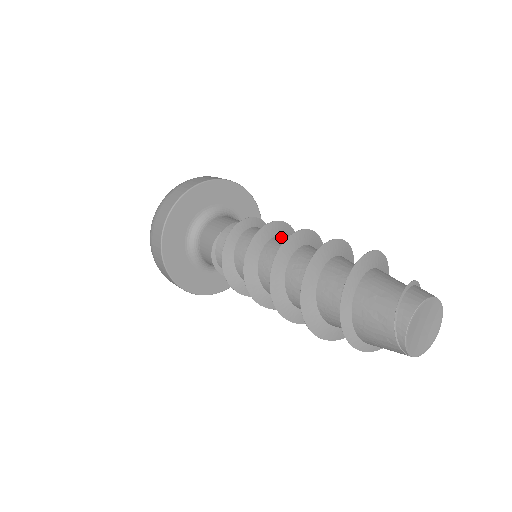
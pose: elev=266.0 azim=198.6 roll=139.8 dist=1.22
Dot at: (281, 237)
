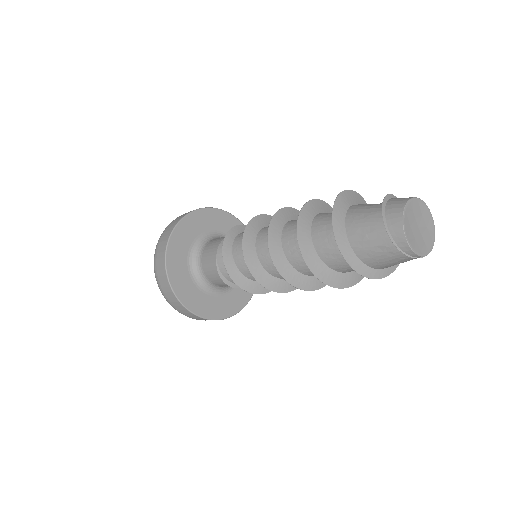
Dot at: (261, 232)
